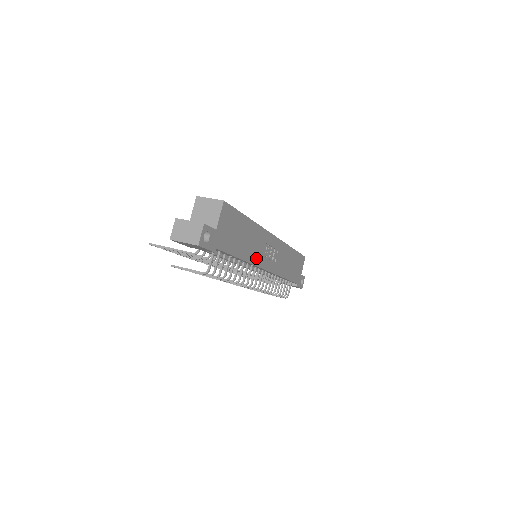
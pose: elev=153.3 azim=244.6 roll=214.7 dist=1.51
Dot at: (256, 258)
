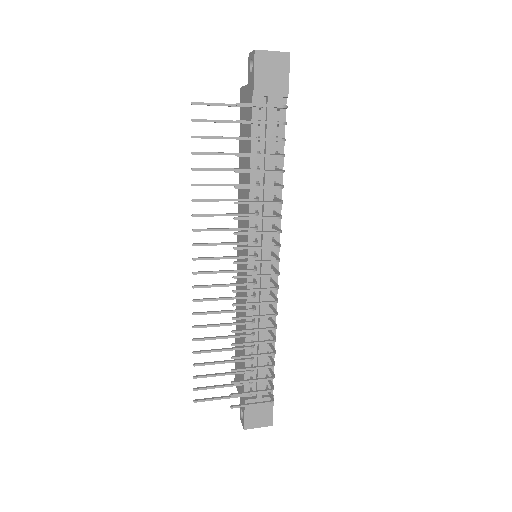
Dot at: occluded
